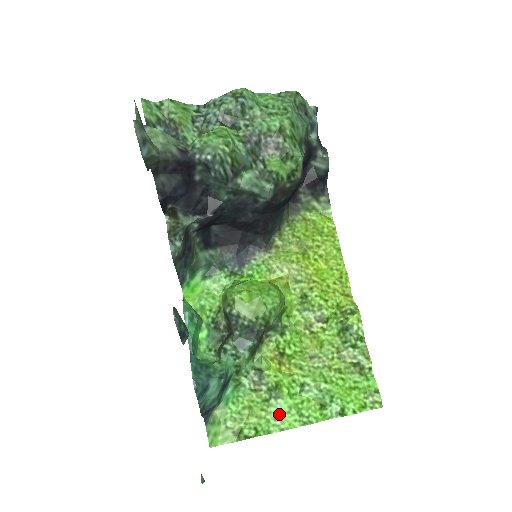
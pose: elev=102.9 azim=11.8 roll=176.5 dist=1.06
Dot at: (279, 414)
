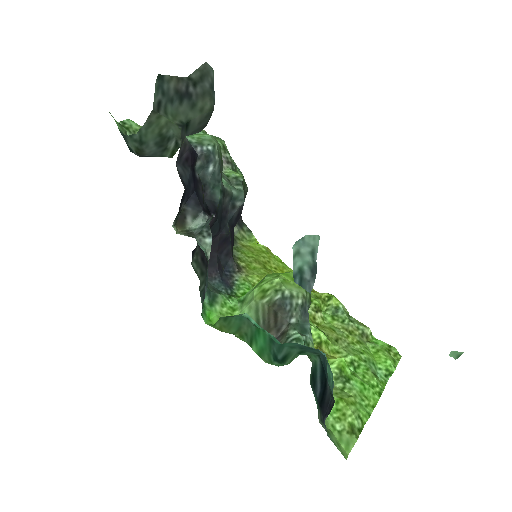
Dot at: (361, 394)
